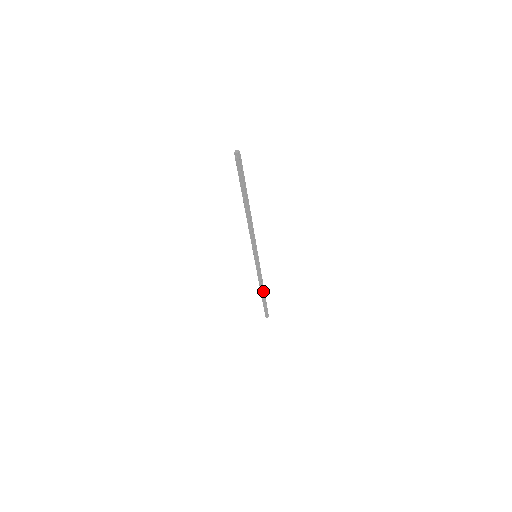
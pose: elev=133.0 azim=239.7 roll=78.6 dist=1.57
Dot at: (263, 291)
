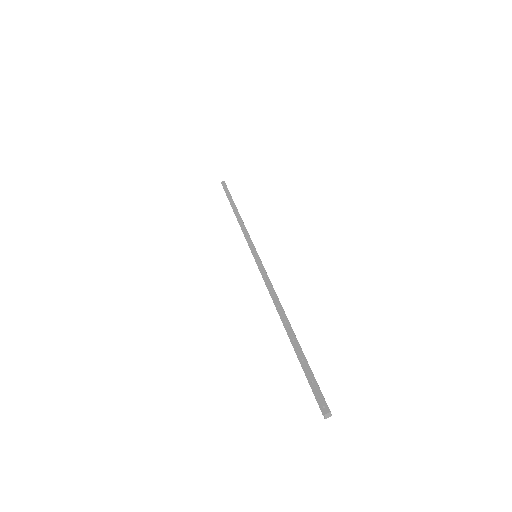
Dot at: (237, 212)
